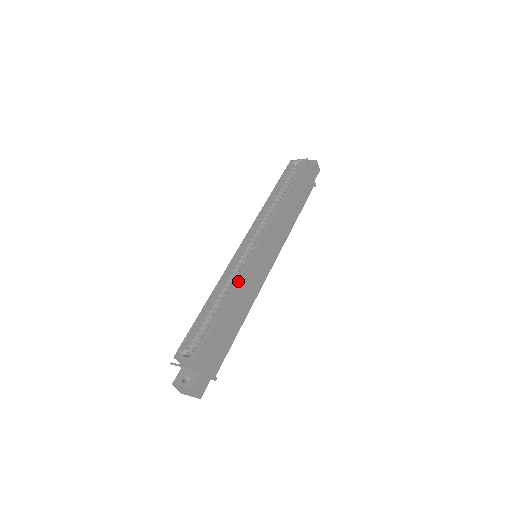
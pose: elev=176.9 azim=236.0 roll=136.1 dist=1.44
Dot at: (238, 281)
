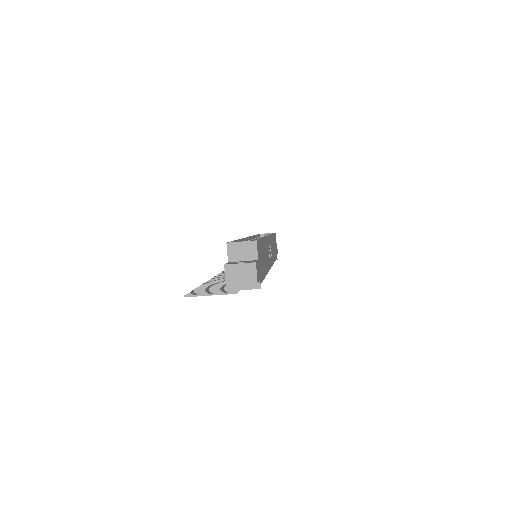
Dot at: occluded
